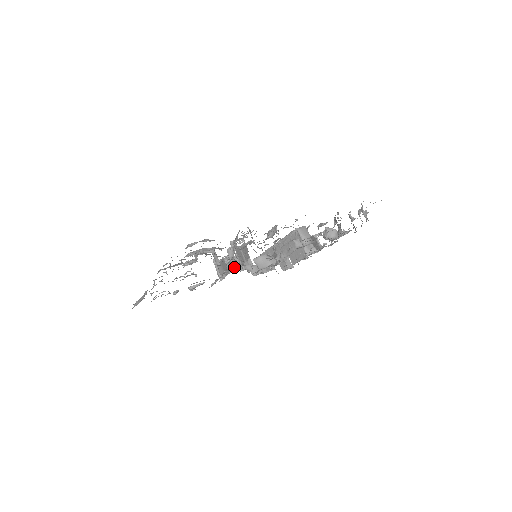
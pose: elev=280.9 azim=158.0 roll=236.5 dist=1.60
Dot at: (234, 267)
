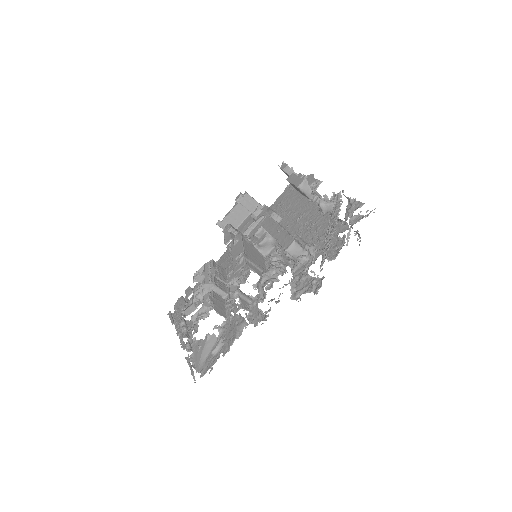
Dot at: occluded
